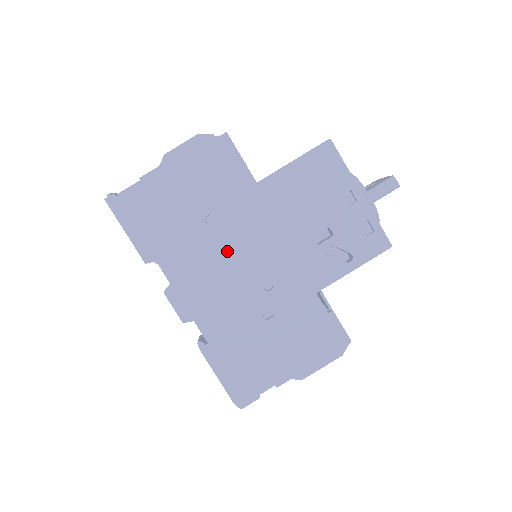
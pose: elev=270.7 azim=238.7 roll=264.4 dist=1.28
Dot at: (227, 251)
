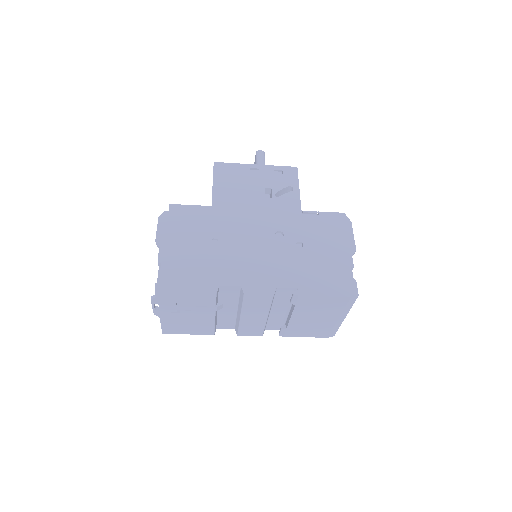
Dot at: (242, 243)
